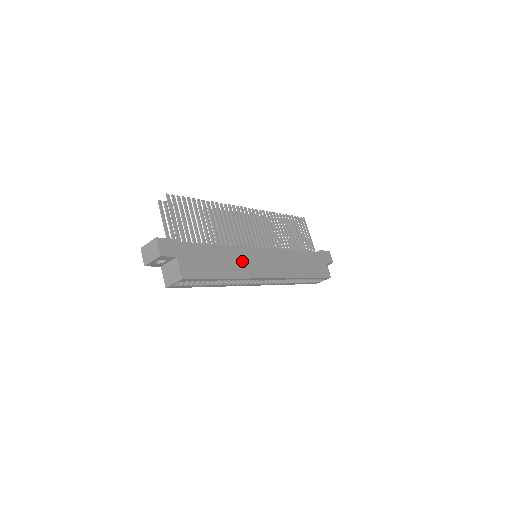
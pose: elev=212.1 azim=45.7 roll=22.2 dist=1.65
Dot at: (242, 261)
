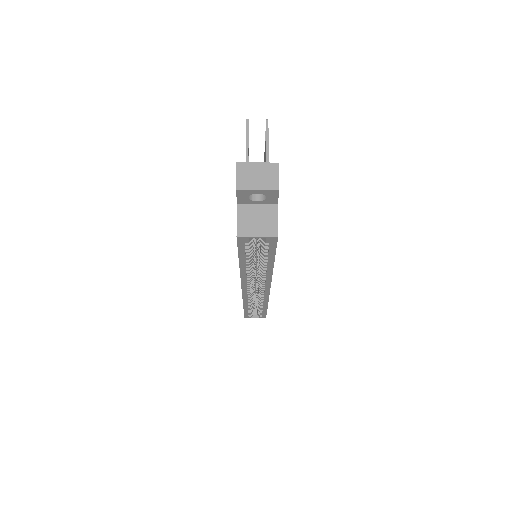
Dot at: occluded
